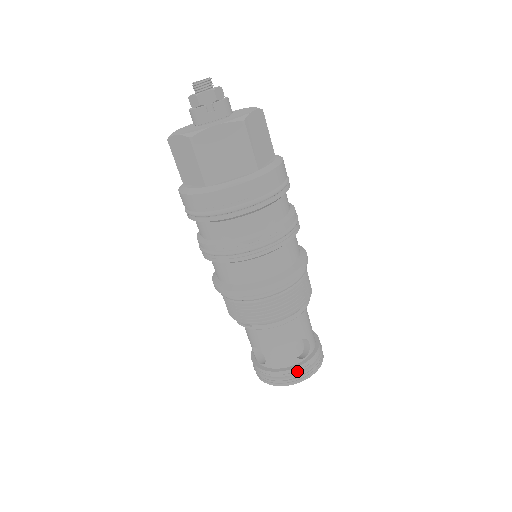
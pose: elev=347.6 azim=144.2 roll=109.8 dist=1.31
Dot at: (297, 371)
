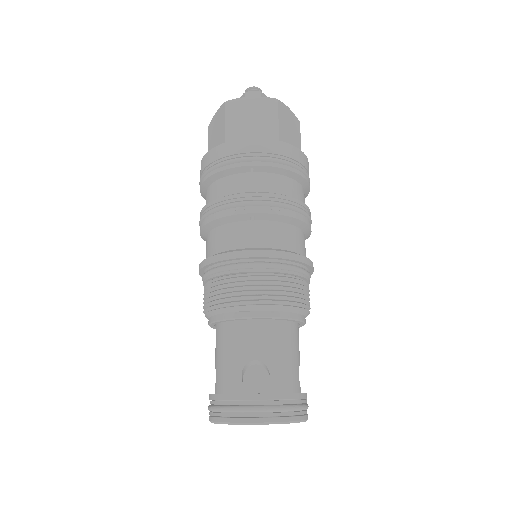
Dot at: (303, 400)
